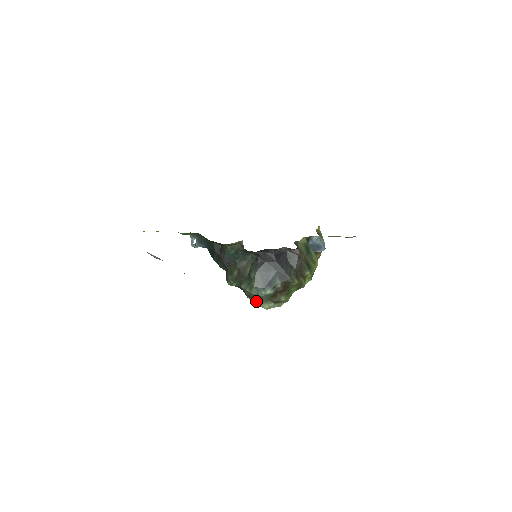
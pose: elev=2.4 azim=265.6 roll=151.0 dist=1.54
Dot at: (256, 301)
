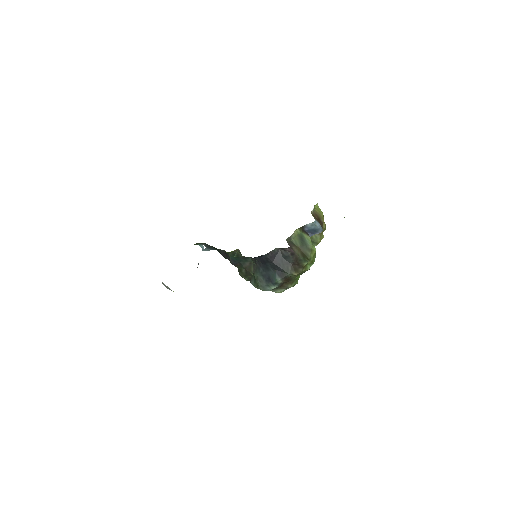
Dot at: occluded
